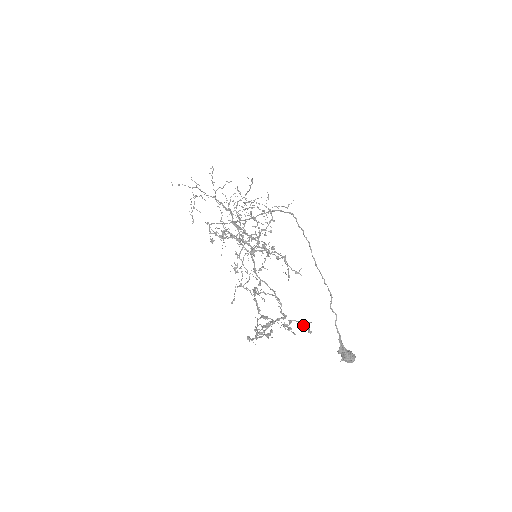
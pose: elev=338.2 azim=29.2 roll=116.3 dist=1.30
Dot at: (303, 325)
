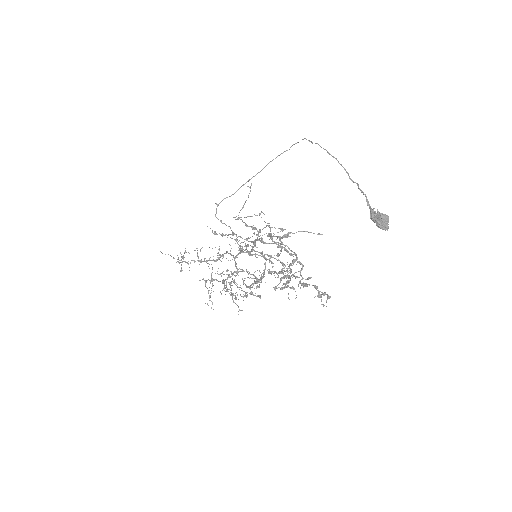
Dot at: (320, 295)
